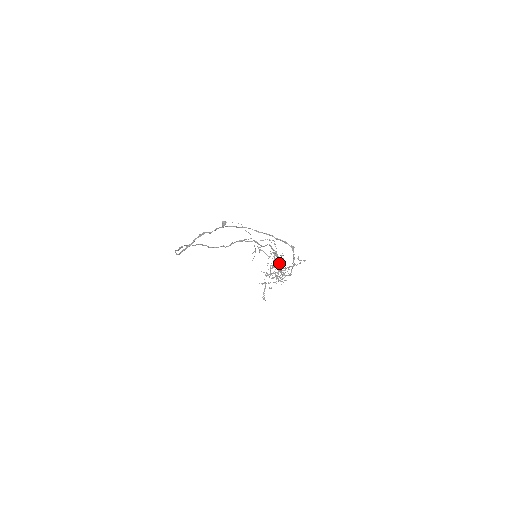
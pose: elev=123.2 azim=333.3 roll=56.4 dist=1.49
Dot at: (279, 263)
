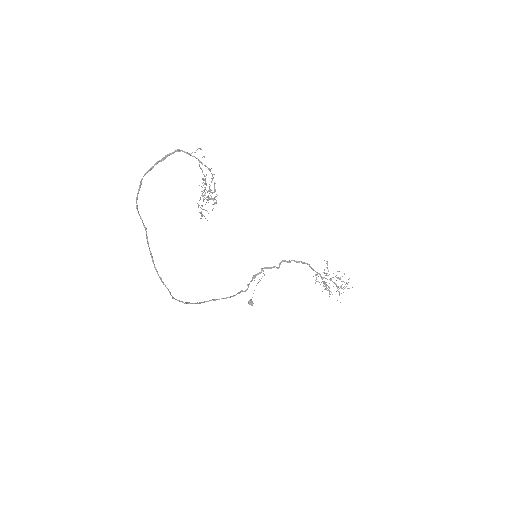
Dot at: (205, 184)
